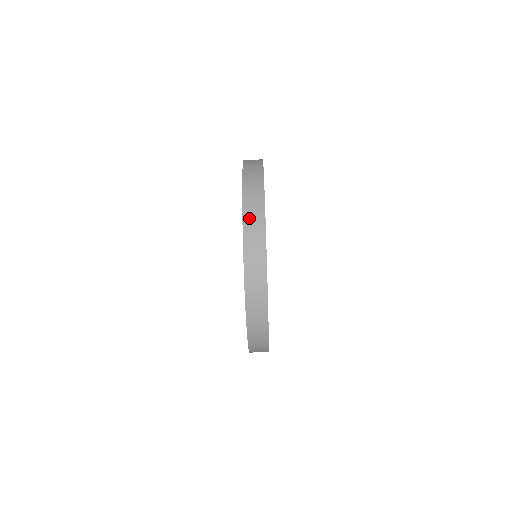
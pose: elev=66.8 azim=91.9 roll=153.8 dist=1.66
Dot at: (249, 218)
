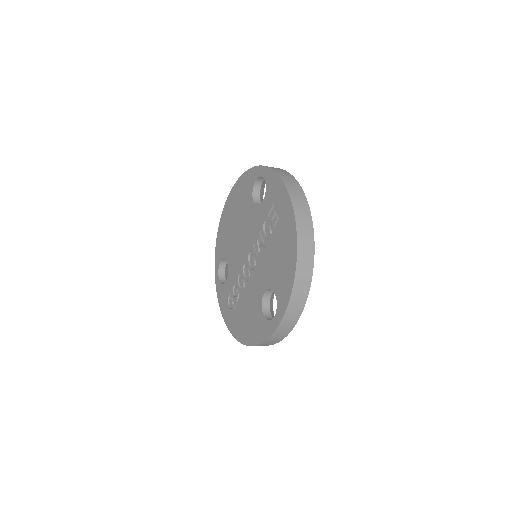
Dot at: (293, 305)
